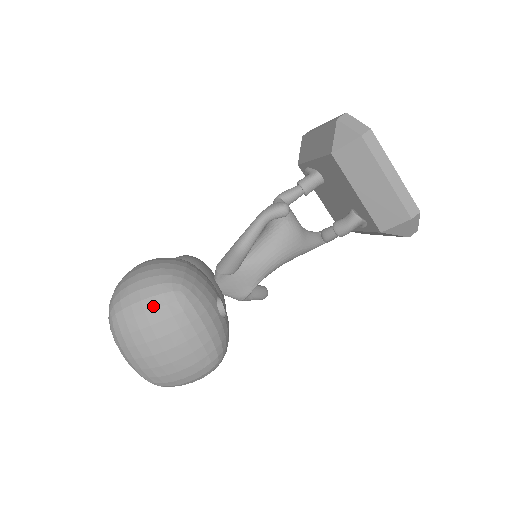
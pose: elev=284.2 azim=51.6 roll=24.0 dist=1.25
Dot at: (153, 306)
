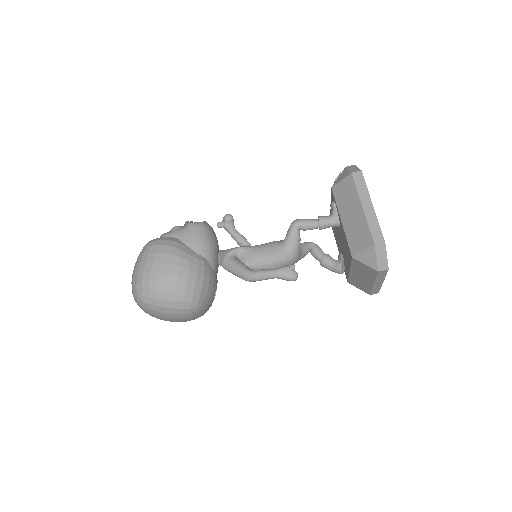
Dot at: (173, 312)
